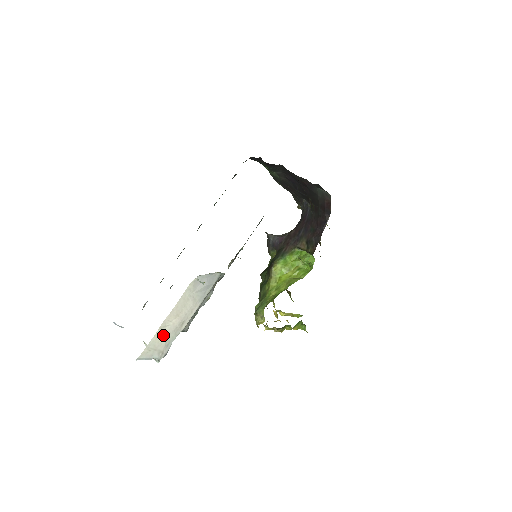
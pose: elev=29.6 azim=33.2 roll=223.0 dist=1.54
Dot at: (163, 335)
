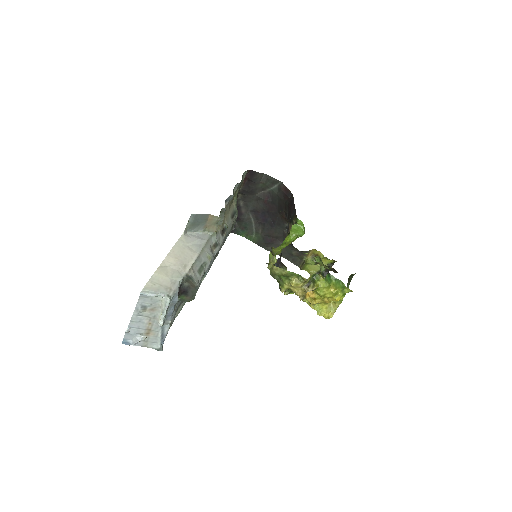
Dot at: (166, 273)
